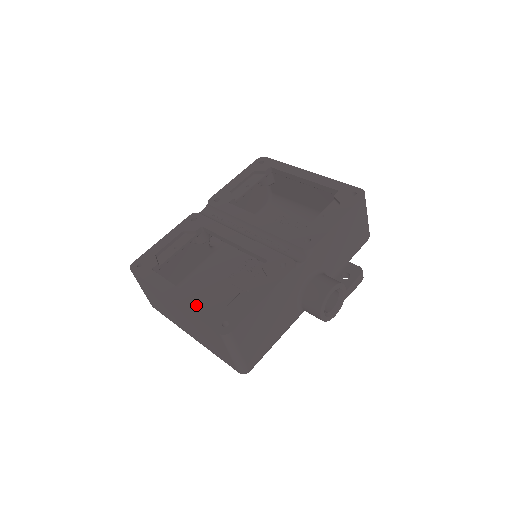
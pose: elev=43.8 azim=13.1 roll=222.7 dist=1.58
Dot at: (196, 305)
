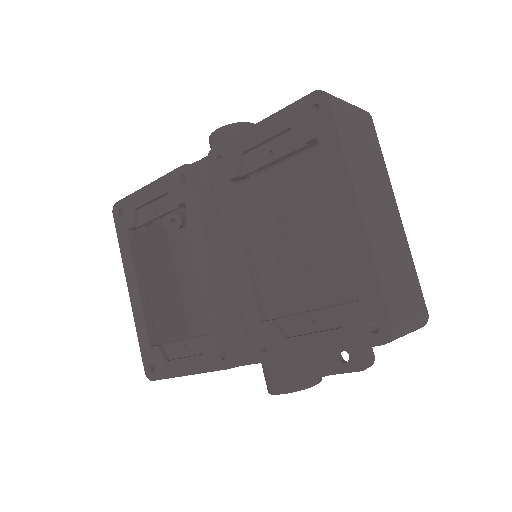
Dot at: (141, 322)
